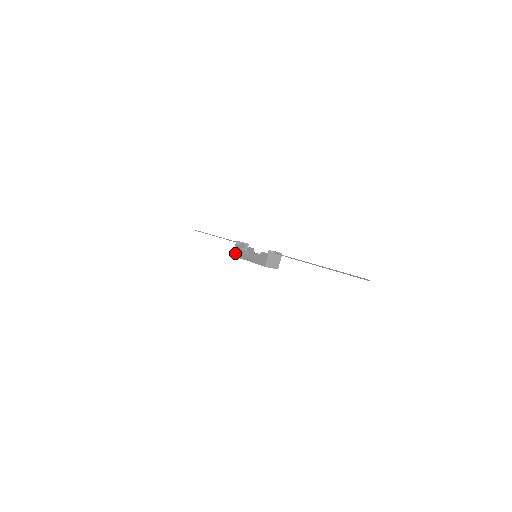
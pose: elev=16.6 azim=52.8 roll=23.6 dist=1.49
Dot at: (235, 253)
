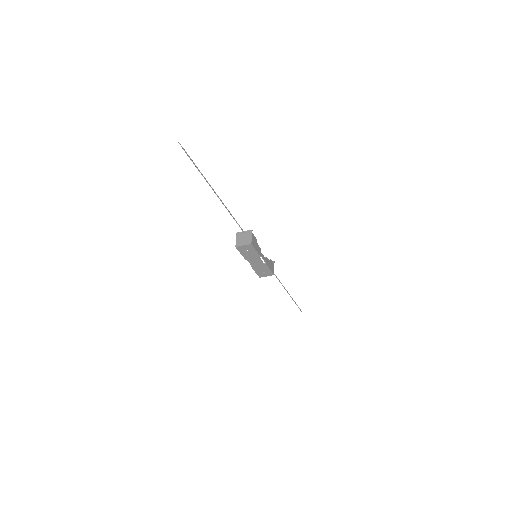
Dot at: occluded
